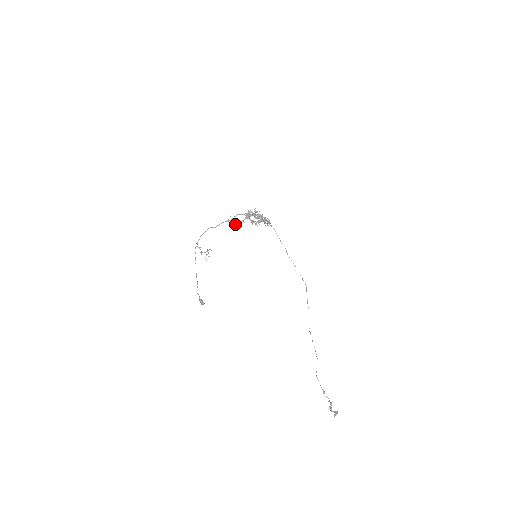
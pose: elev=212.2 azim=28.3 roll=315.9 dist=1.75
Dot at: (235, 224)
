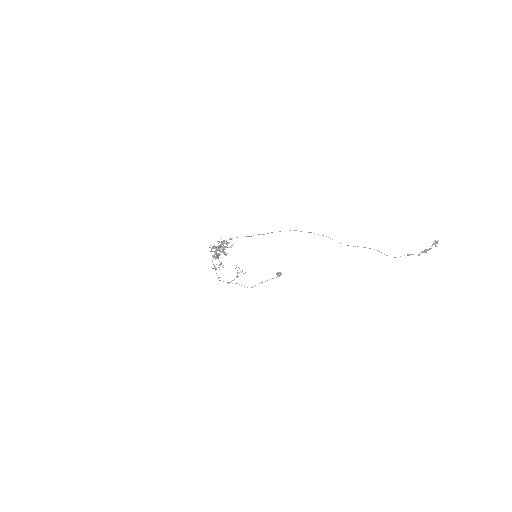
Dot at: occluded
